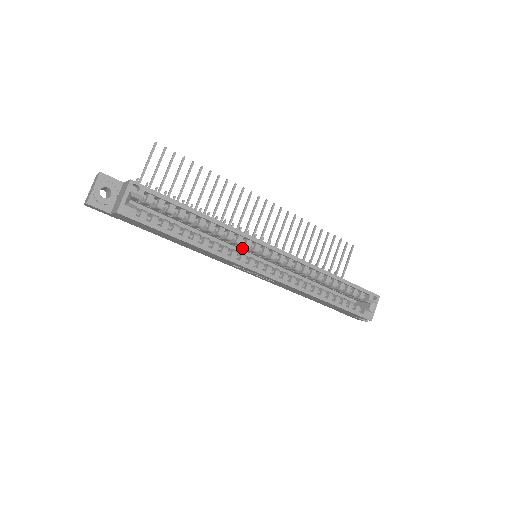
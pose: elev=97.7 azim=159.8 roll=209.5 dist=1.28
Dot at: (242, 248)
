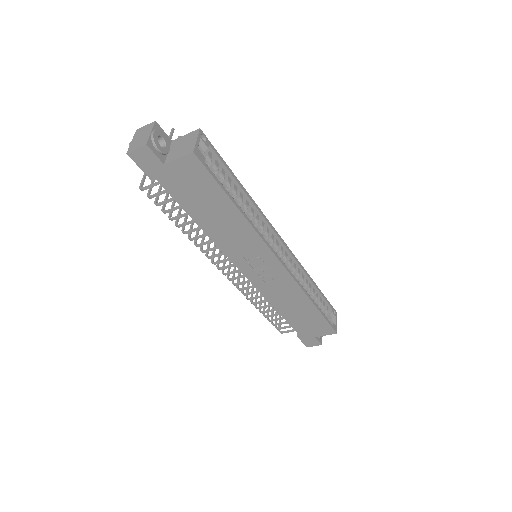
Dot at: occluded
